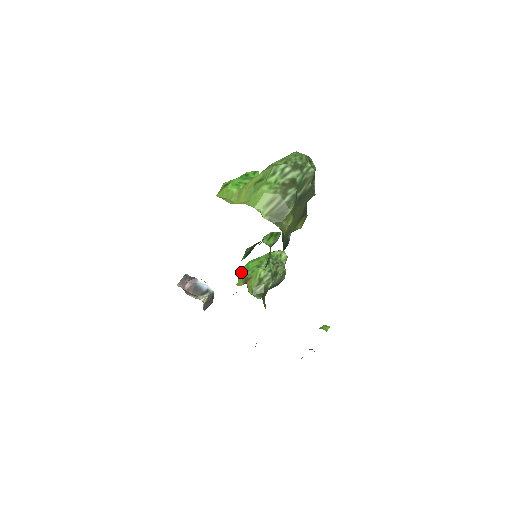
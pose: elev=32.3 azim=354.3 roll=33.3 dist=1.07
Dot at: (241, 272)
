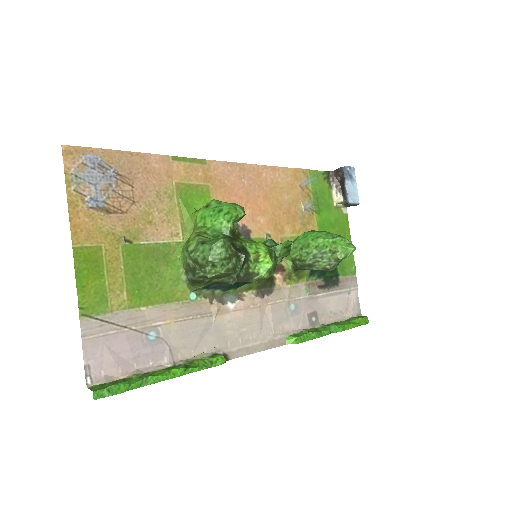
Dot at: (300, 235)
